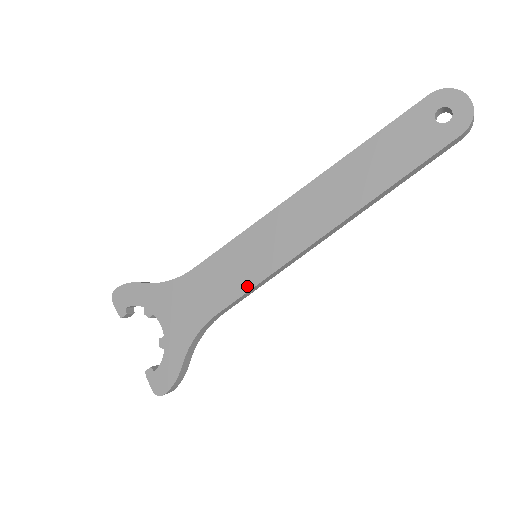
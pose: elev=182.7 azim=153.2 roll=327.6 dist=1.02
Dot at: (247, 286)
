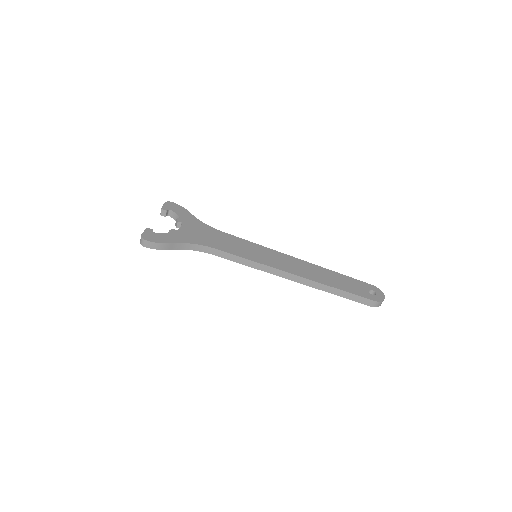
Dot at: (243, 256)
